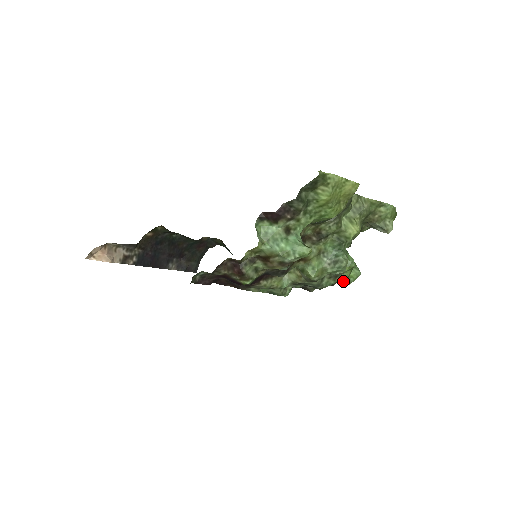
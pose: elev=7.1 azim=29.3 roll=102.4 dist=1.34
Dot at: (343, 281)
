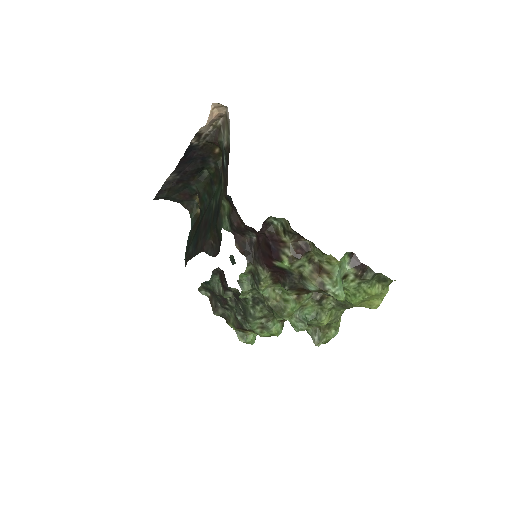
Dot at: (241, 335)
